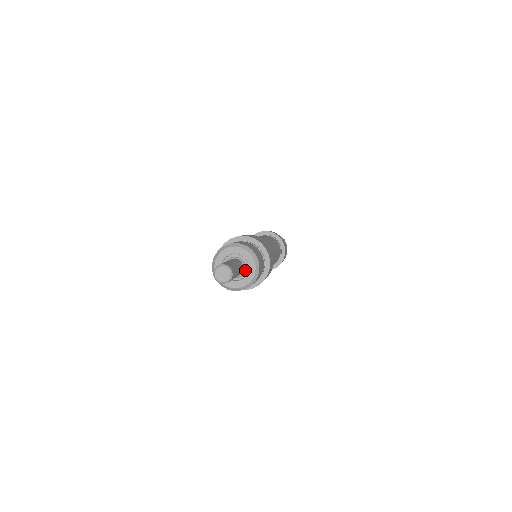
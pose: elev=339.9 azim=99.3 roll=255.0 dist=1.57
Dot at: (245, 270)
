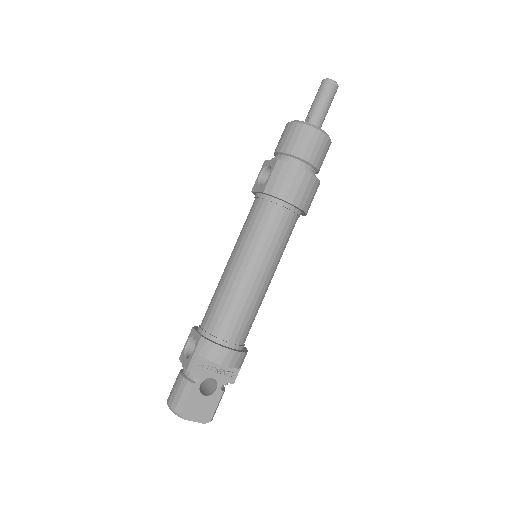
Dot at: occluded
